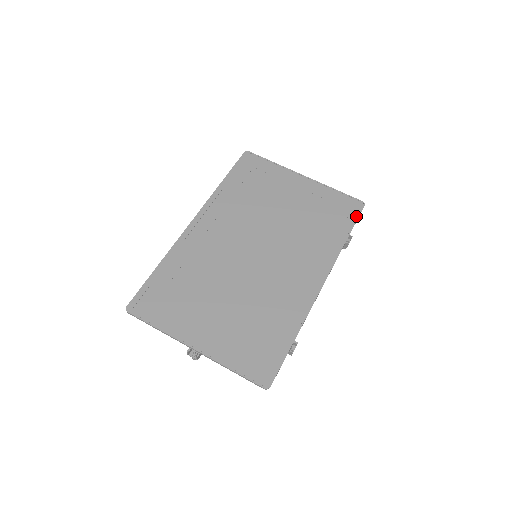
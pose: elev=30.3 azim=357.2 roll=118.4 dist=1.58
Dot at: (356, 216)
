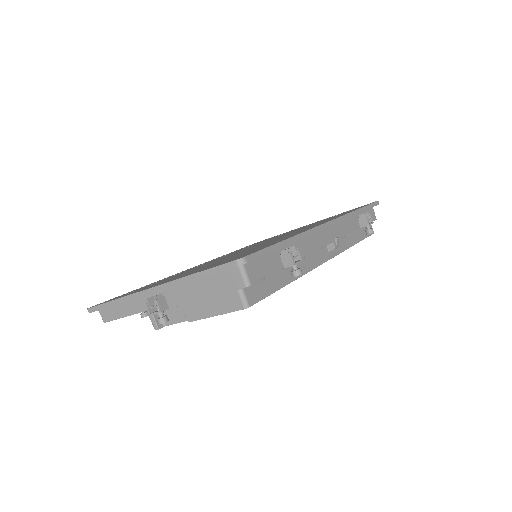
Dot at: occluded
